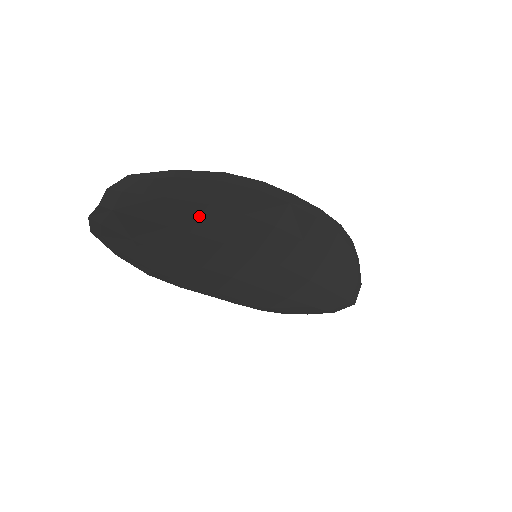
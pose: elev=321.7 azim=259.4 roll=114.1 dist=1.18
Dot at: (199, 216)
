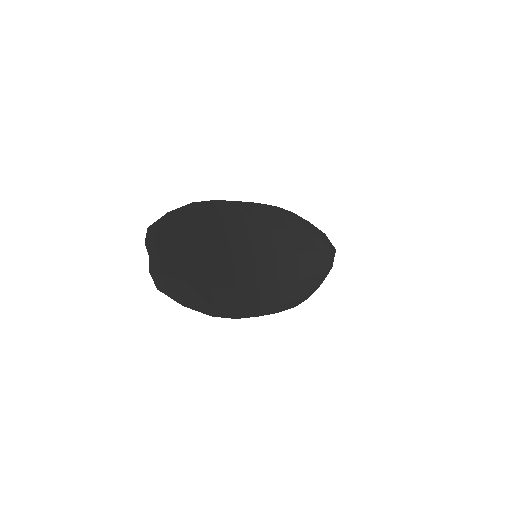
Dot at: (204, 241)
